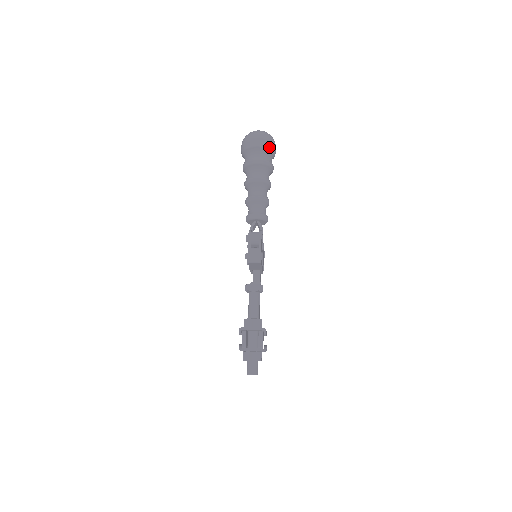
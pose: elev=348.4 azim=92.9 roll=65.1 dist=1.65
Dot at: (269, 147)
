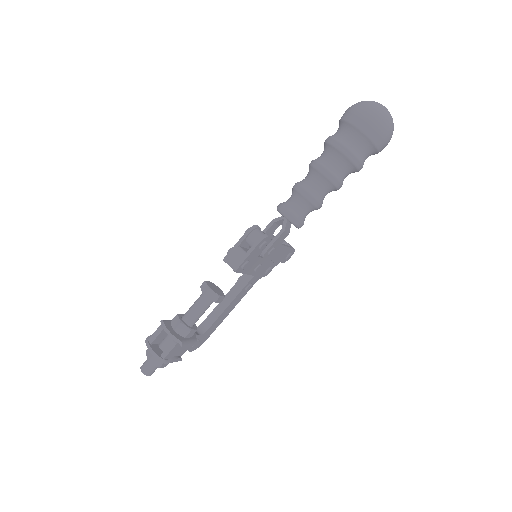
Dot at: (371, 137)
